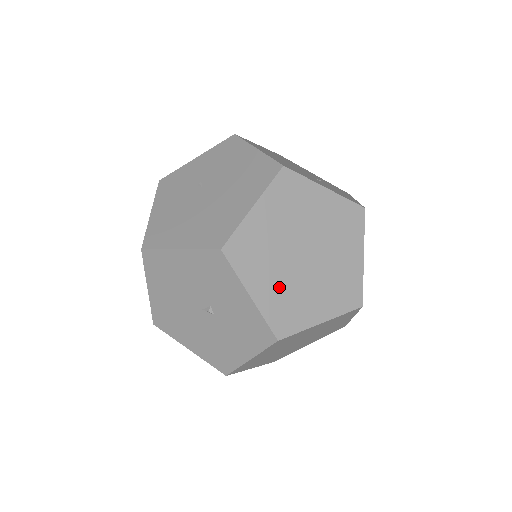
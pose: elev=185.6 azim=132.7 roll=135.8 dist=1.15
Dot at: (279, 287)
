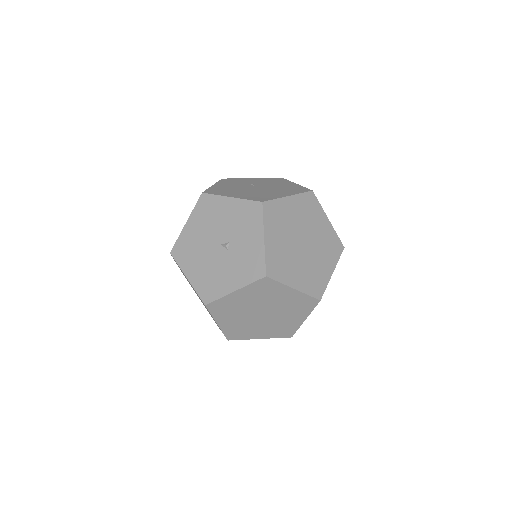
Dot at: (281, 247)
